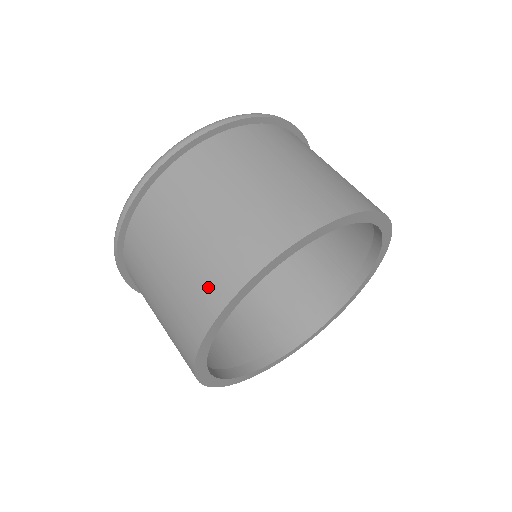
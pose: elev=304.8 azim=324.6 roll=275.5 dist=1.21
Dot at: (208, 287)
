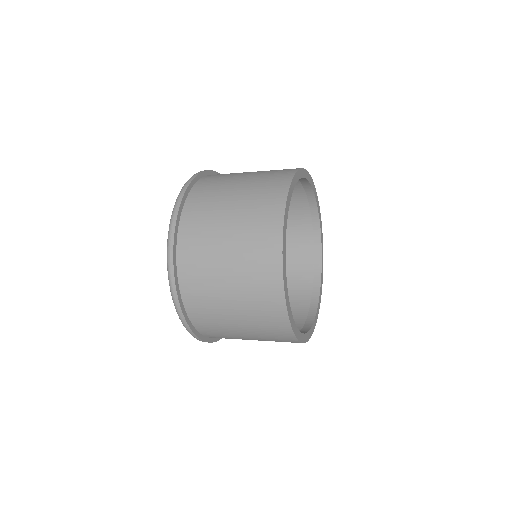
Dot at: (264, 234)
